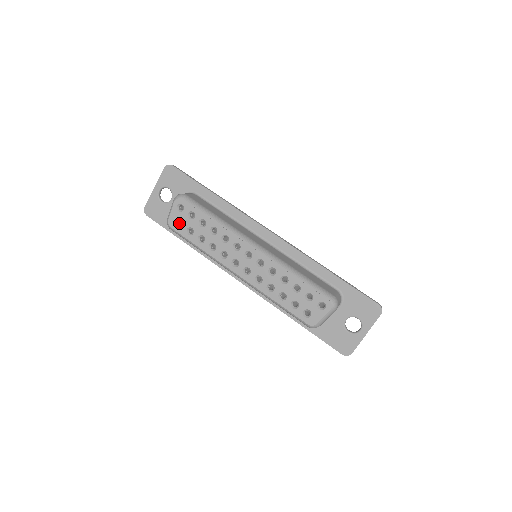
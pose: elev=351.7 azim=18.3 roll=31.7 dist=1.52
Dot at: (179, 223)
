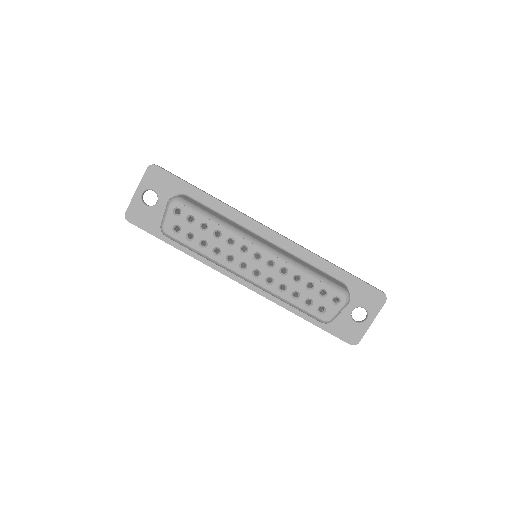
Dot at: (175, 228)
